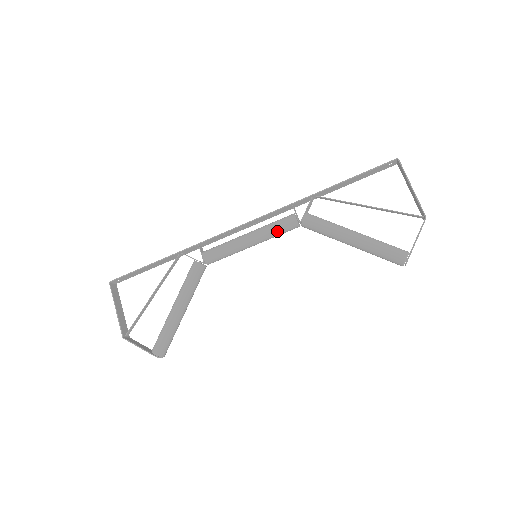
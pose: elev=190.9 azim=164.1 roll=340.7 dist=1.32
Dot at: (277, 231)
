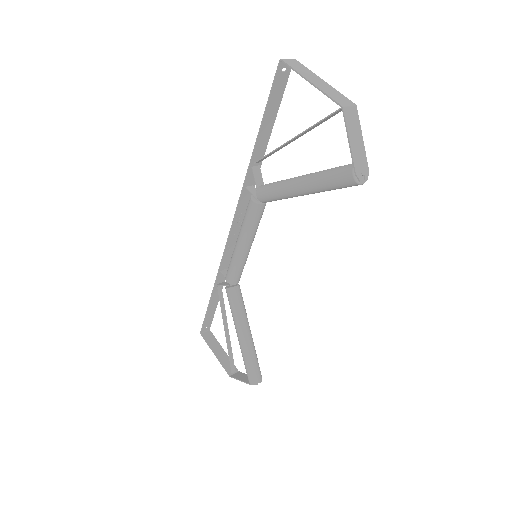
Dot at: (250, 223)
